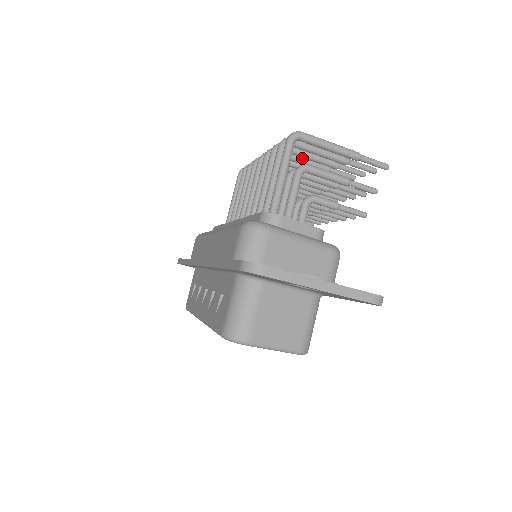
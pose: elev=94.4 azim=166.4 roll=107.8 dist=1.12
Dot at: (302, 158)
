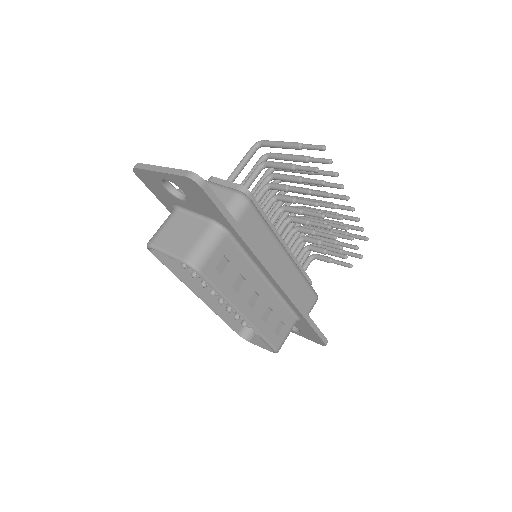
Dot at: occluded
